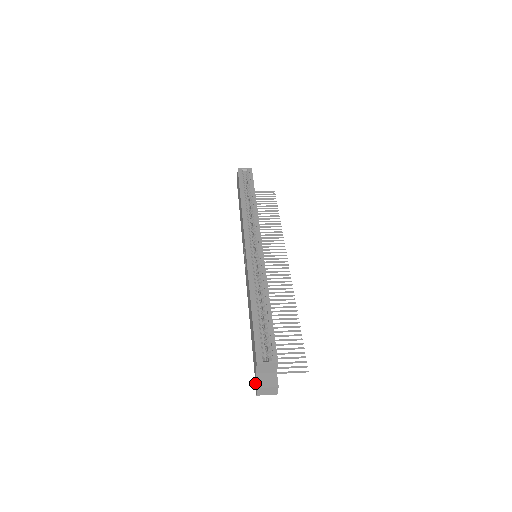
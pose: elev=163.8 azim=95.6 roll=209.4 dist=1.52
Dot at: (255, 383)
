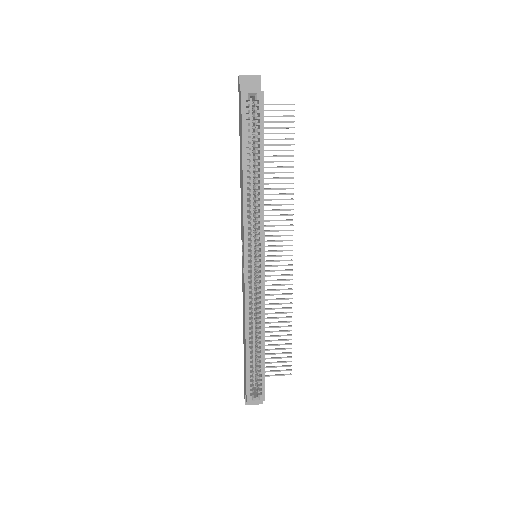
Dot at: (244, 390)
